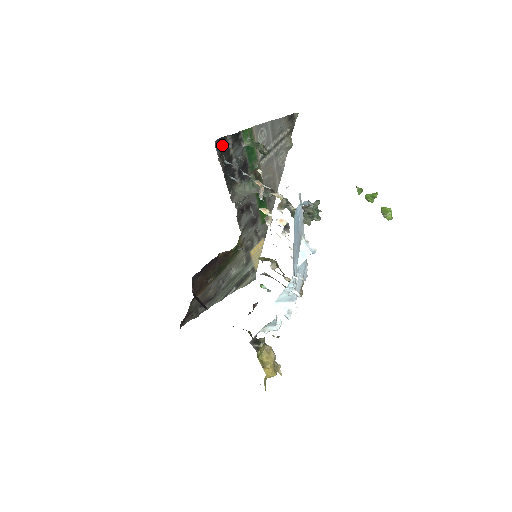
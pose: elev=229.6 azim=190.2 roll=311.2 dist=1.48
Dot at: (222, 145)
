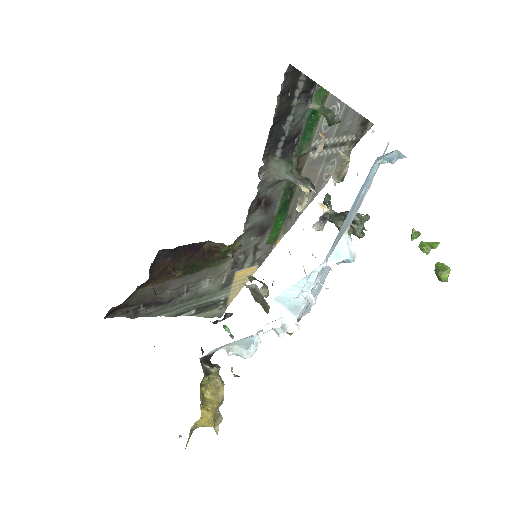
Dot at: (291, 81)
